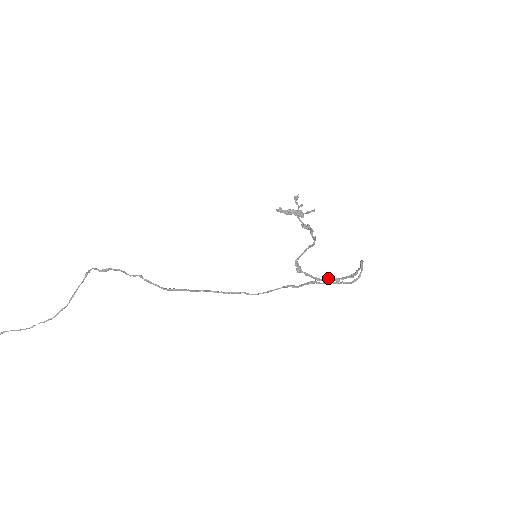
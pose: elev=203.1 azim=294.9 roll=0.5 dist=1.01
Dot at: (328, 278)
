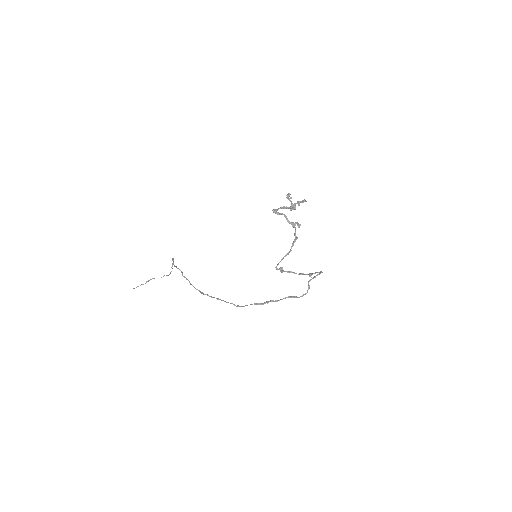
Dot at: (303, 274)
